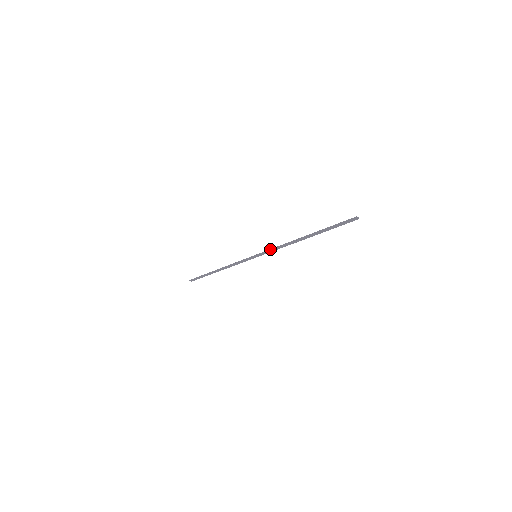
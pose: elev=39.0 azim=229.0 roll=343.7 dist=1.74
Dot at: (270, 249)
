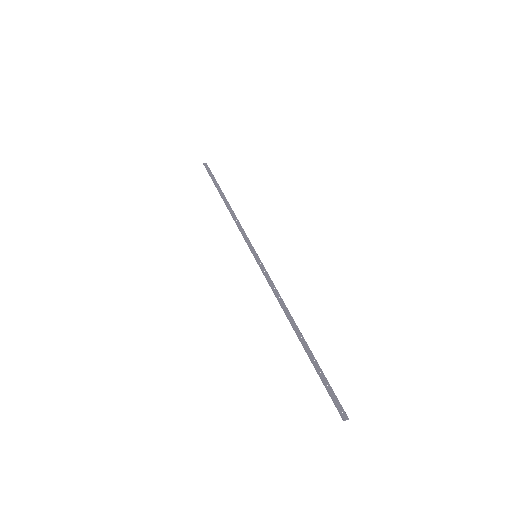
Dot at: (266, 279)
